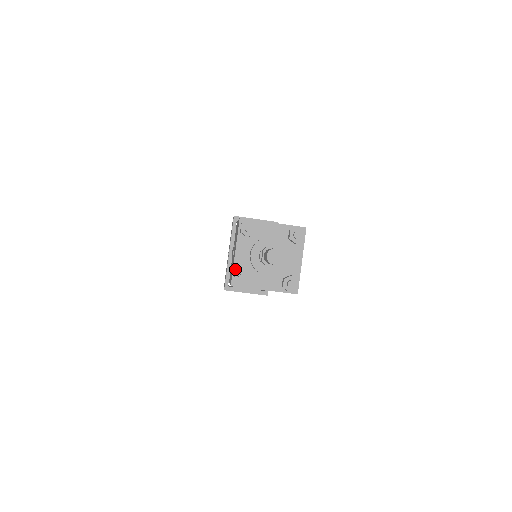
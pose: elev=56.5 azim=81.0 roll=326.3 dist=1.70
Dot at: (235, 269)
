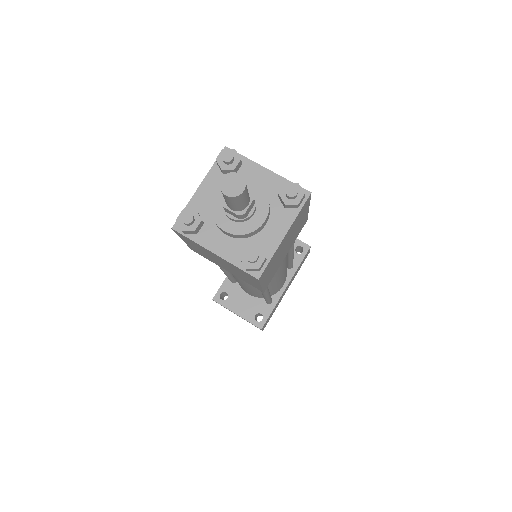
Dot at: occluded
